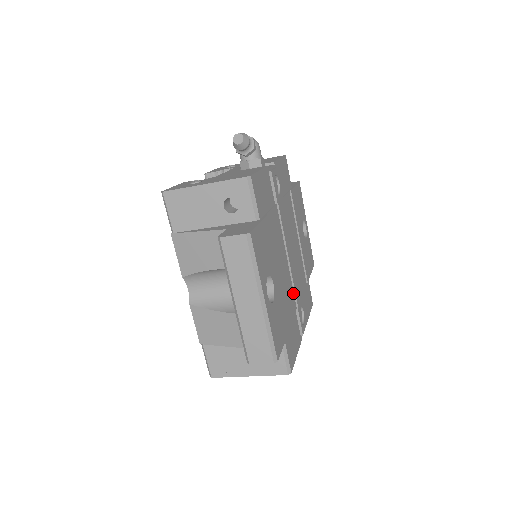
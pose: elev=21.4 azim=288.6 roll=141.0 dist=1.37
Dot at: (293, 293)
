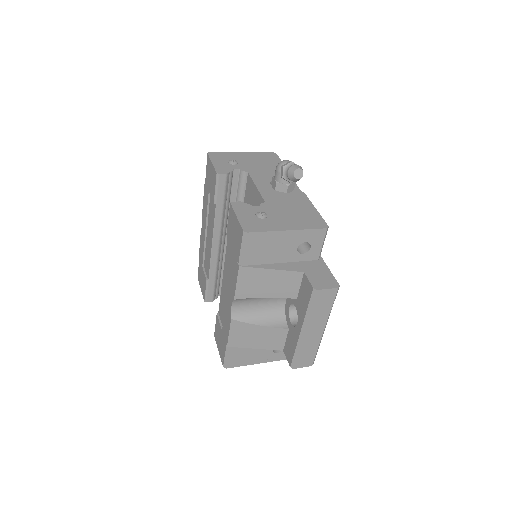
Dot at: occluded
